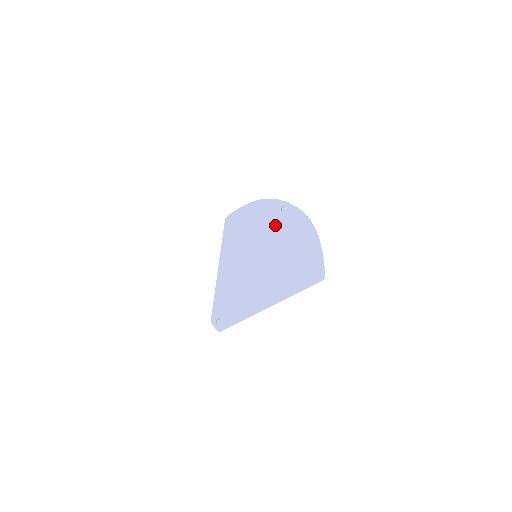
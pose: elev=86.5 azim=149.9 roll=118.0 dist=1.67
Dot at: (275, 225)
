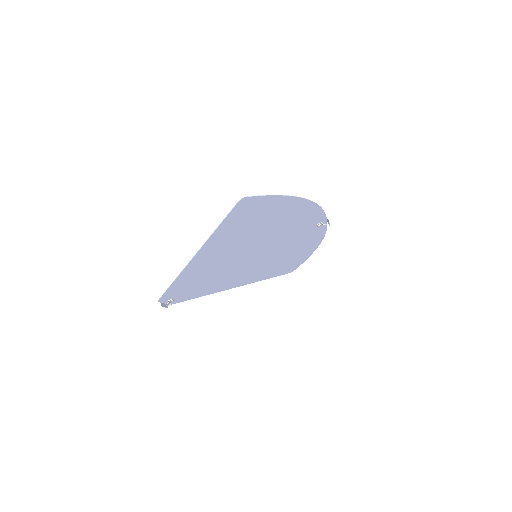
Dot at: (296, 233)
